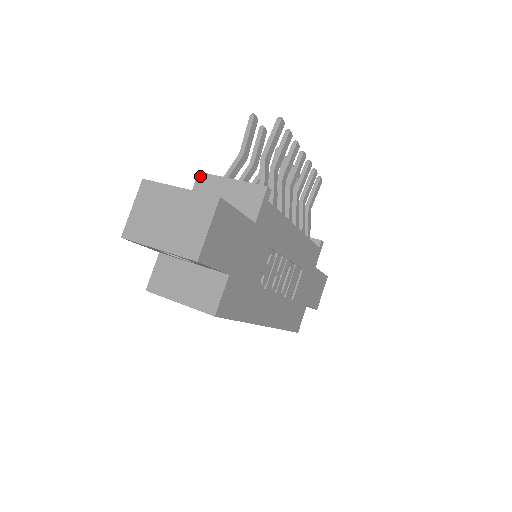
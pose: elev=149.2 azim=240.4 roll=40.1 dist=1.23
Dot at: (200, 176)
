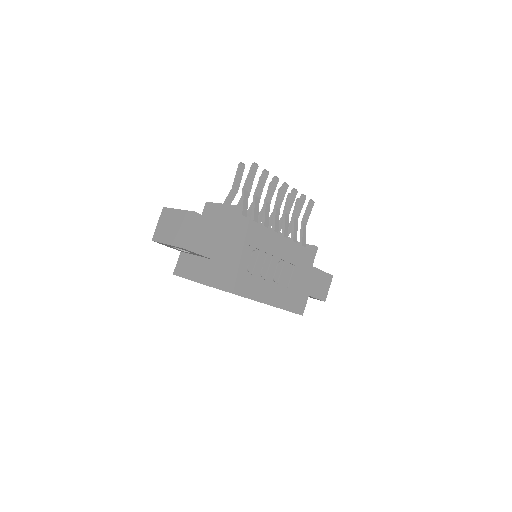
Dot at: (206, 204)
